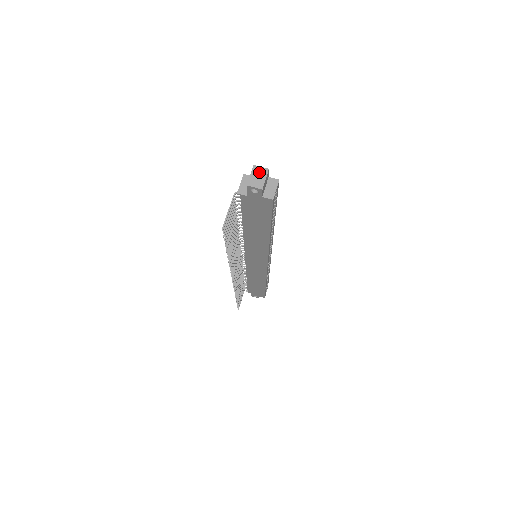
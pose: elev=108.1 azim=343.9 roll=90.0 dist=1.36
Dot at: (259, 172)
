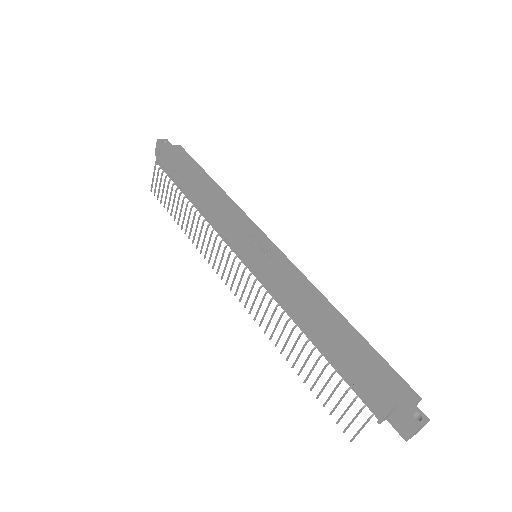
Dot at: (421, 428)
